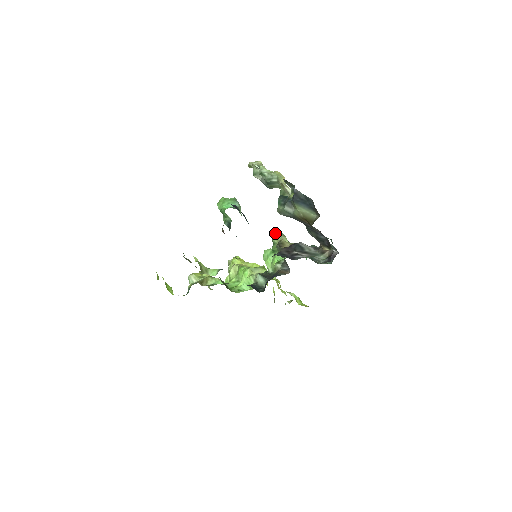
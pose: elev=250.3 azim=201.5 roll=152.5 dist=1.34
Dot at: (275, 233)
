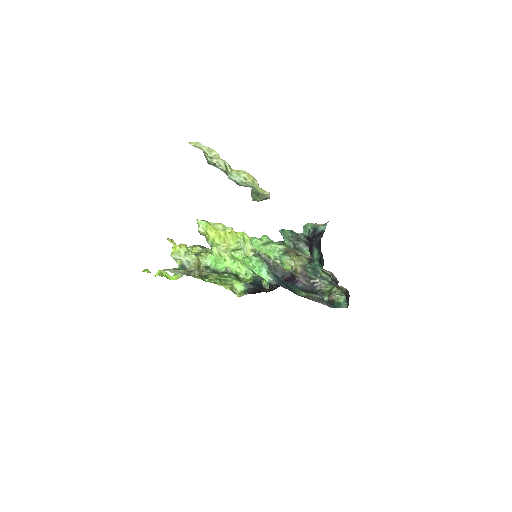
Dot at: (285, 259)
